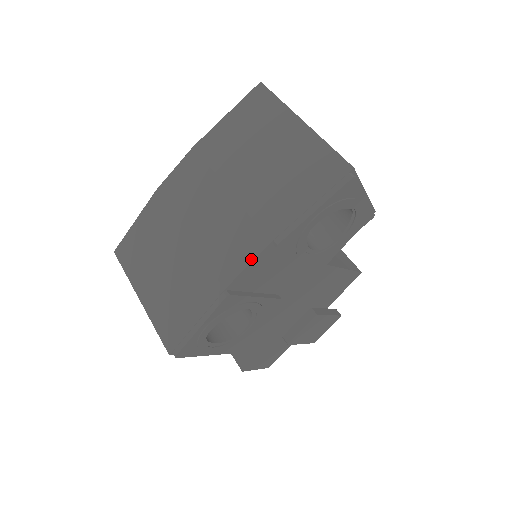
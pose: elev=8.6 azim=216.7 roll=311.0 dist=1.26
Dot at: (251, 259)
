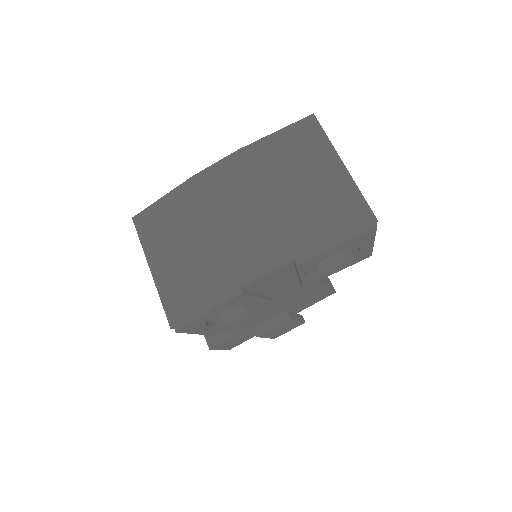
Dot at: (271, 269)
